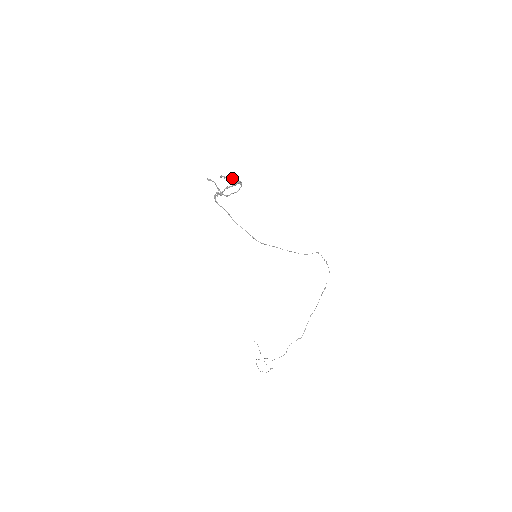
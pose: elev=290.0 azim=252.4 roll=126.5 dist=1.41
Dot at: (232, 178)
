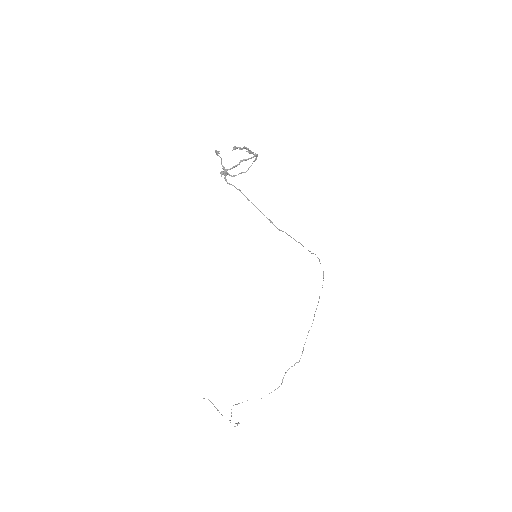
Dot at: (249, 150)
